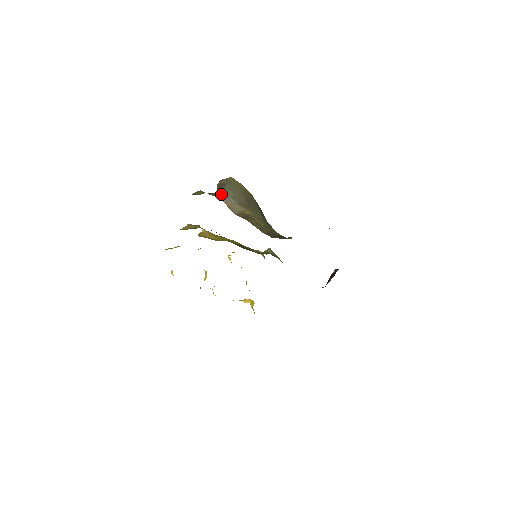
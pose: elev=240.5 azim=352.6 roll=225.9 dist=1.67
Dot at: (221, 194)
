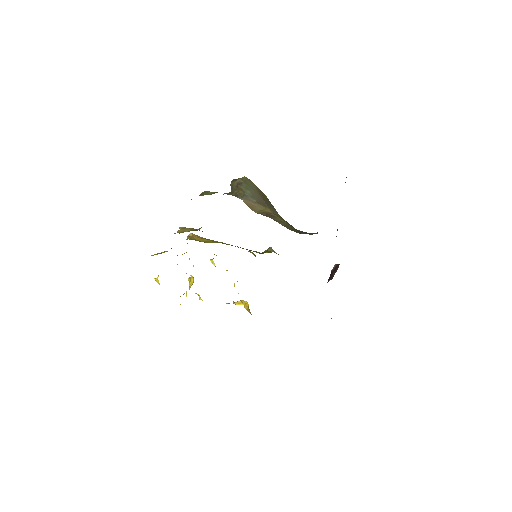
Dot at: (239, 193)
